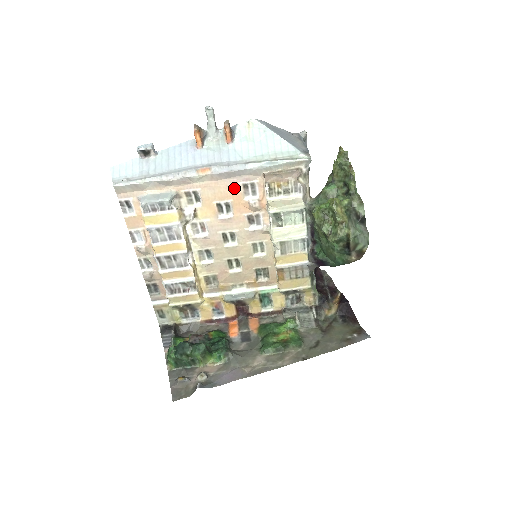
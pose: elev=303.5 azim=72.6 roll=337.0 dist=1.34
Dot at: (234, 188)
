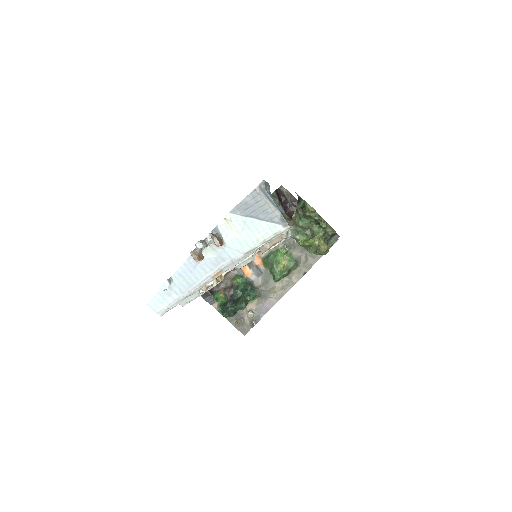
Dot at: occluded
